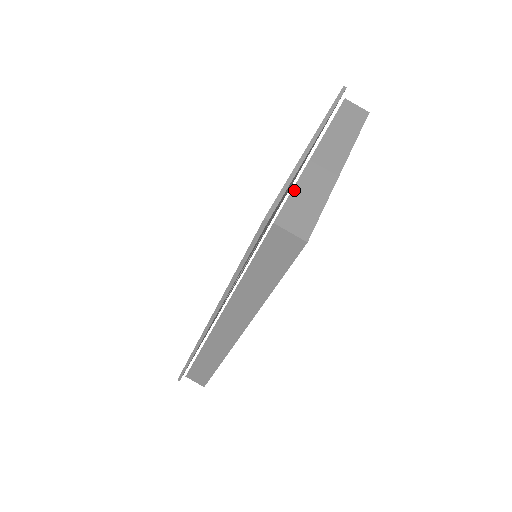
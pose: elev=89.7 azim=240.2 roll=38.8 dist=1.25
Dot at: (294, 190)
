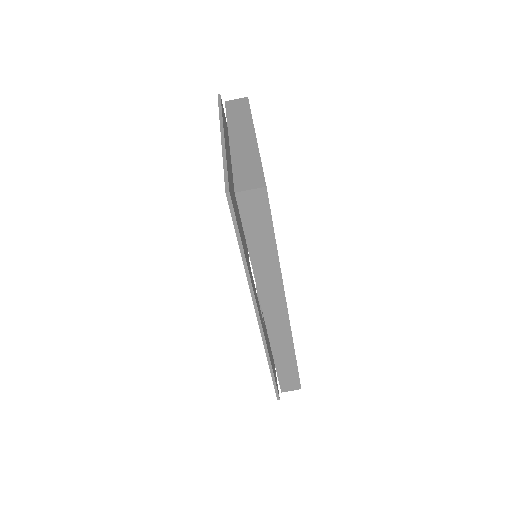
Dot at: (233, 168)
